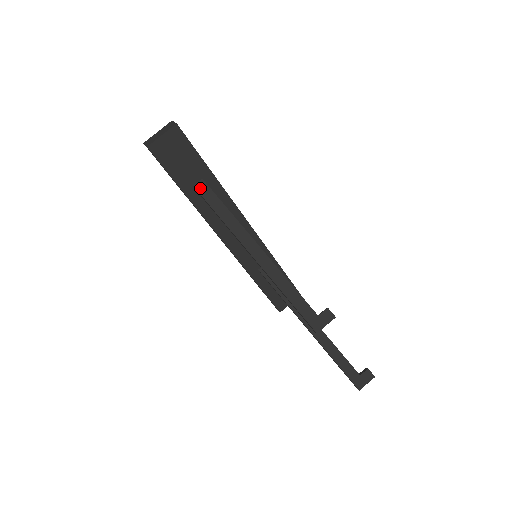
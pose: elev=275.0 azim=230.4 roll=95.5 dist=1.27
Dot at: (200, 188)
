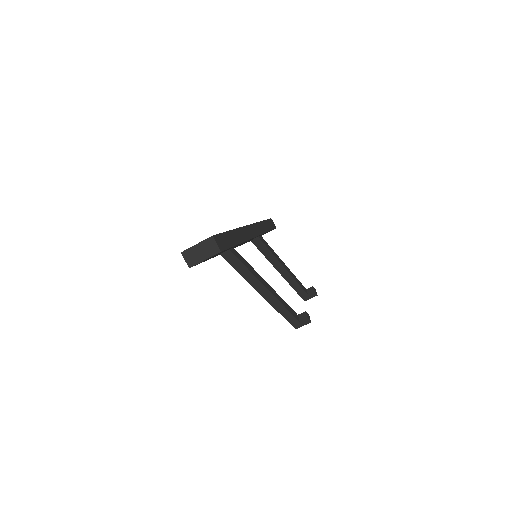
Dot at: (226, 256)
